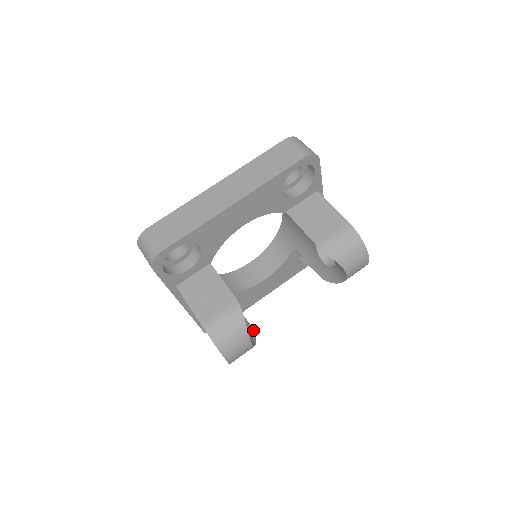
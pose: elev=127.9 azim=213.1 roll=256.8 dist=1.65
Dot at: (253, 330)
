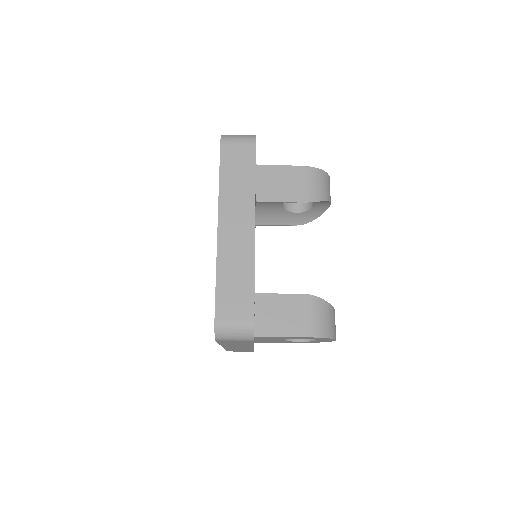
Dot at: occluded
